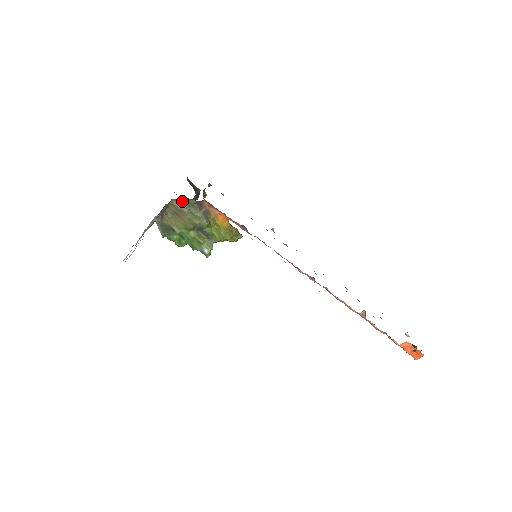
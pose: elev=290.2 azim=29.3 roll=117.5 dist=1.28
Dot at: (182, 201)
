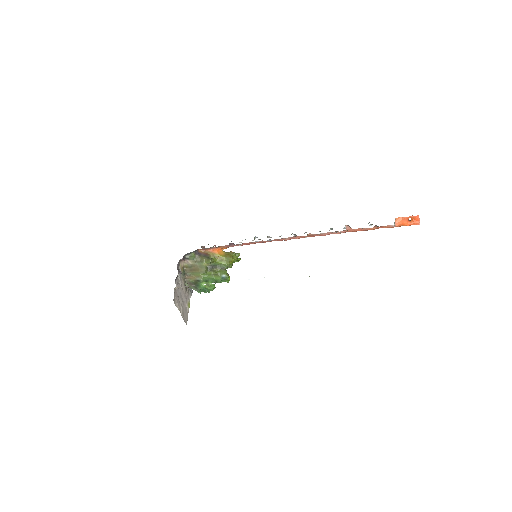
Dot at: (187, 259)
